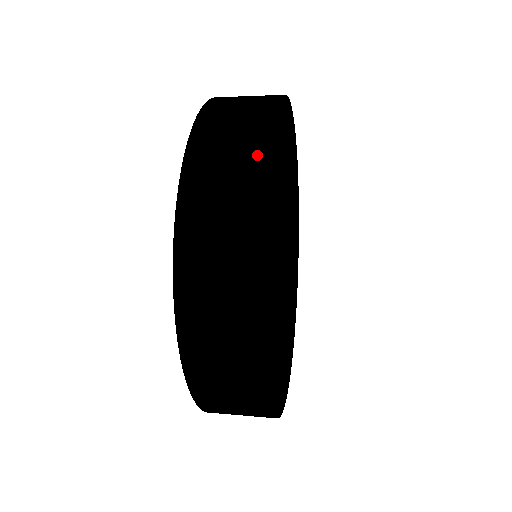
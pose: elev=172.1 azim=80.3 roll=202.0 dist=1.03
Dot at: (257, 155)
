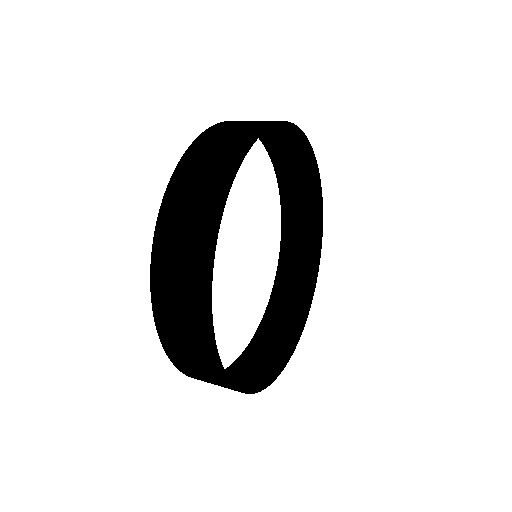
Dot at: (252, 131)
